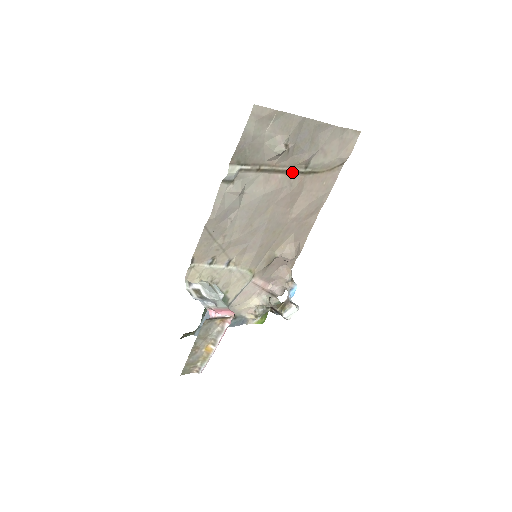
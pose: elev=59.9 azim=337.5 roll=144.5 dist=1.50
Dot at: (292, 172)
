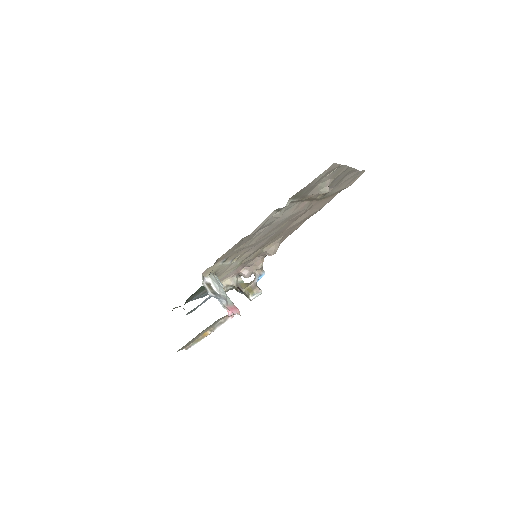
Dot at: (314, 199)
